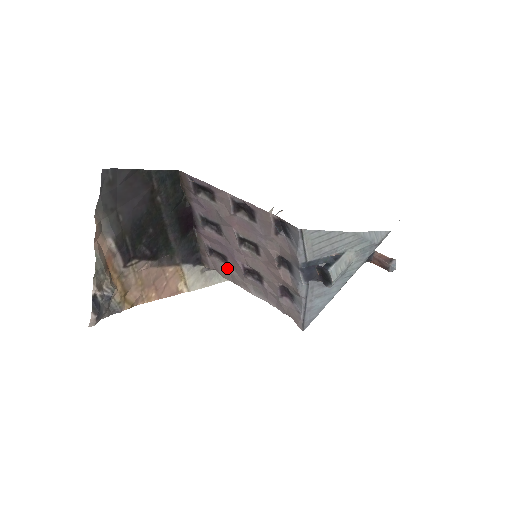
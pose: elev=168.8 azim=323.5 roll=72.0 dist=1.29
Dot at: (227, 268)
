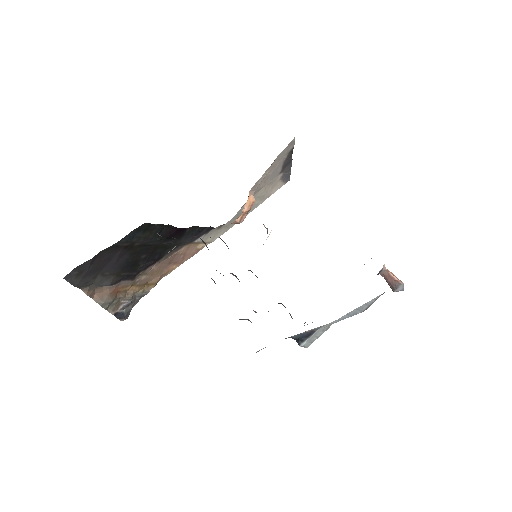
Dot at: occluded
